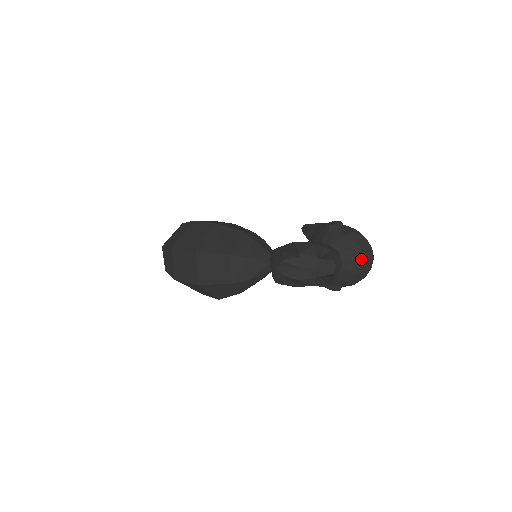
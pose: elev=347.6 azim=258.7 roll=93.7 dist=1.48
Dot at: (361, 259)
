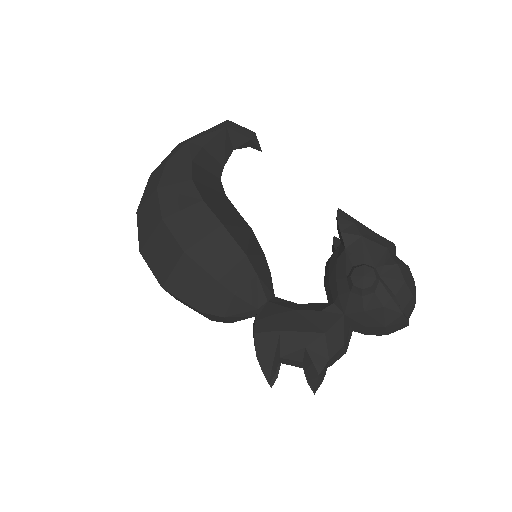
Dot at: (384, 334)
